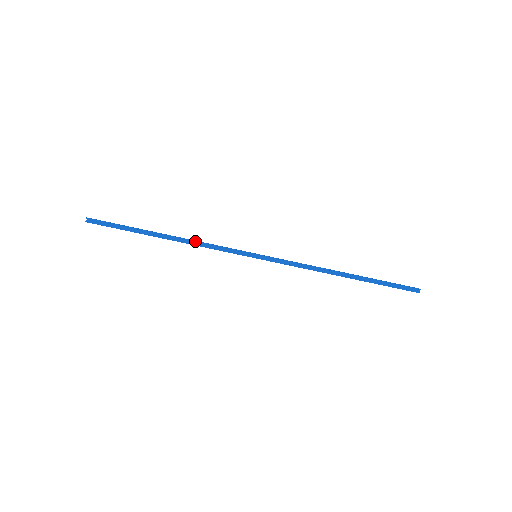
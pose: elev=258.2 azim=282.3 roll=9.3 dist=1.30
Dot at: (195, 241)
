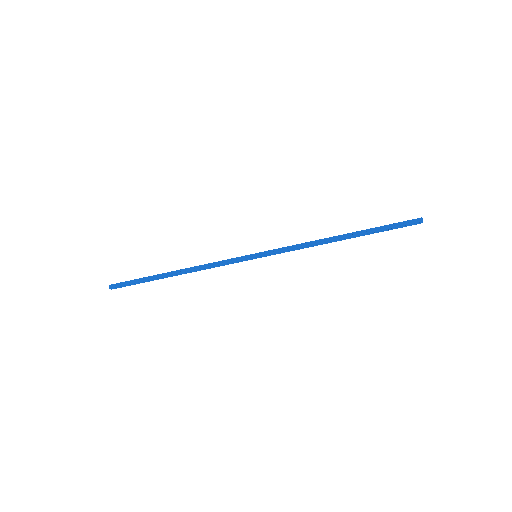
Dot at: (200, 269)
